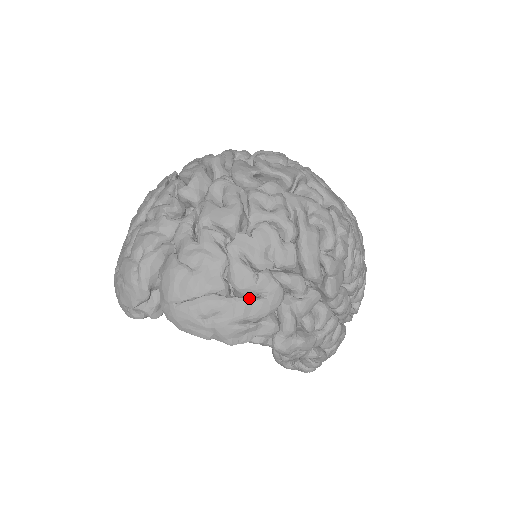
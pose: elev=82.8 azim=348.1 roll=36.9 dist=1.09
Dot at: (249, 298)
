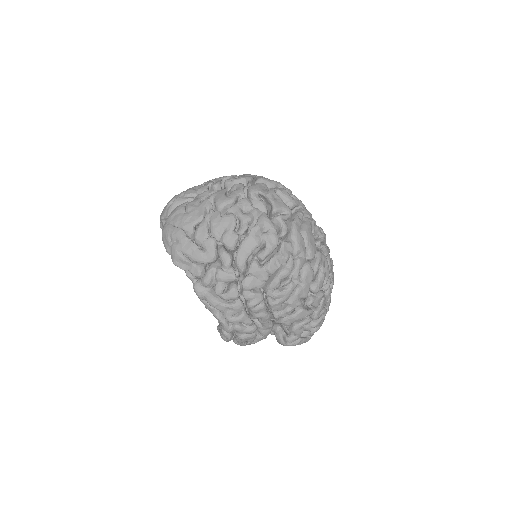
Dot at: (196, 245)
